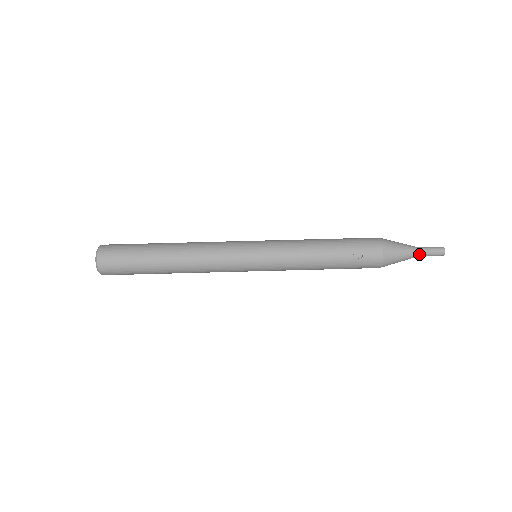
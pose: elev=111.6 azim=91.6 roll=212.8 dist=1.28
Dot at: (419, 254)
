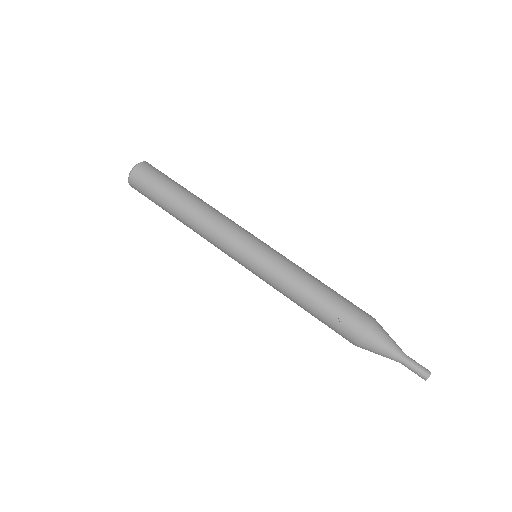
Dot at: (402, 360)
